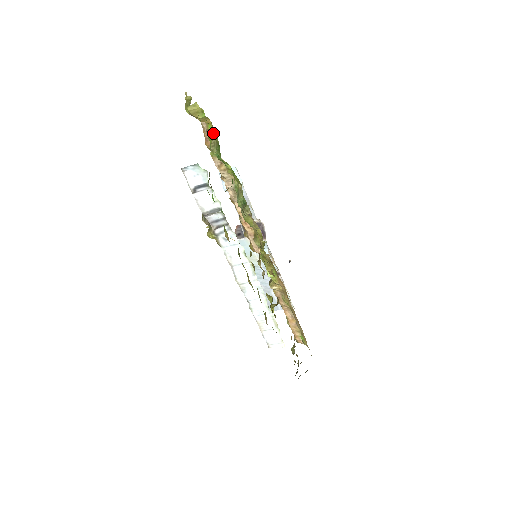
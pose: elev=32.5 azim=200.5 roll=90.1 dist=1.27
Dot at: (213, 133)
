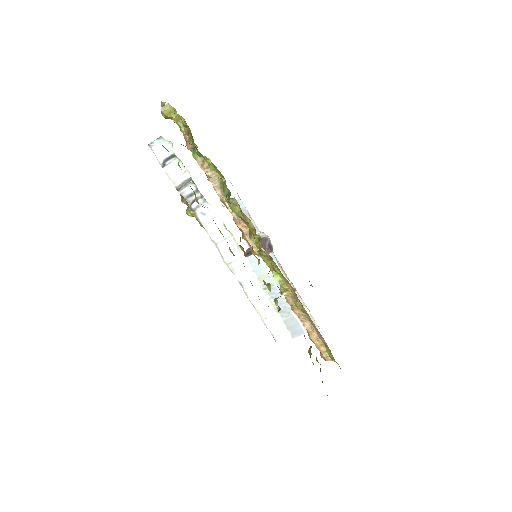
Dot at: (186, 127)
